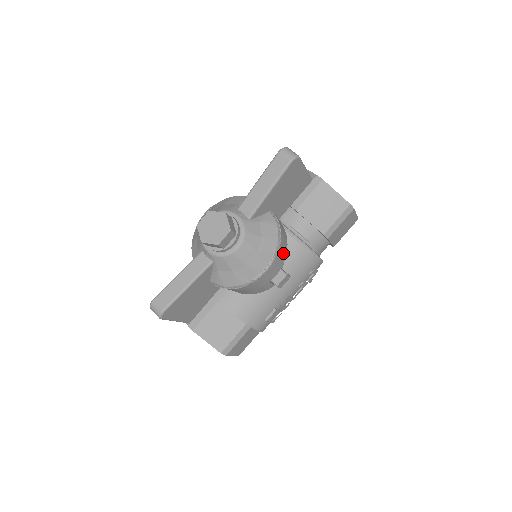
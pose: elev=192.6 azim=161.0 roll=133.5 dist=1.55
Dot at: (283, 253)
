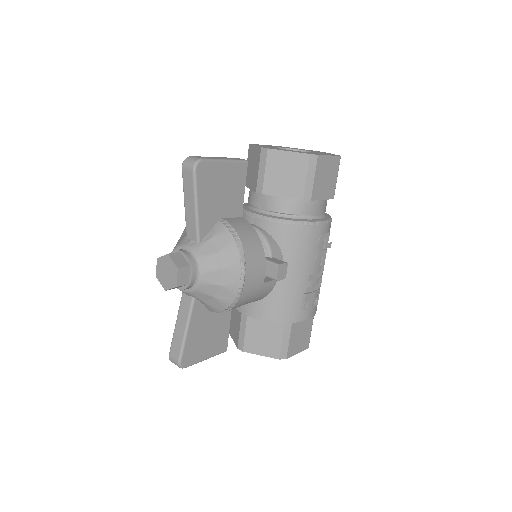
Dot at: (256, 251)
